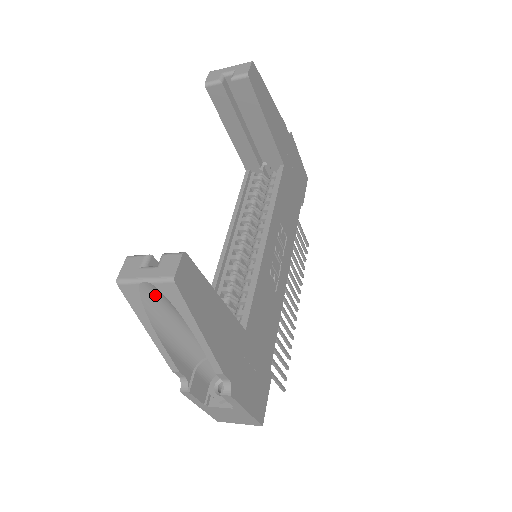
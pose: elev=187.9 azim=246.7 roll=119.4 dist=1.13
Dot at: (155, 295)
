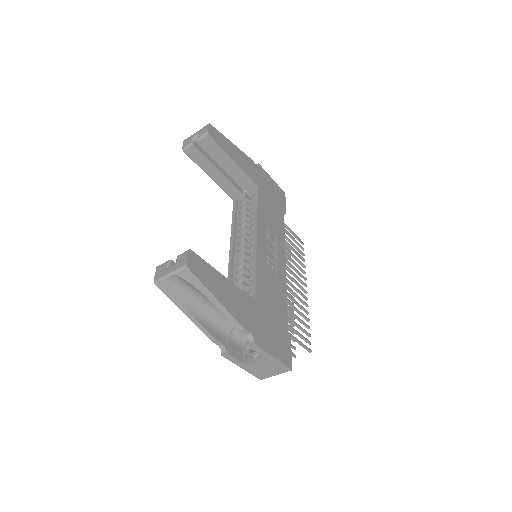
Dot at: (180, 284)
